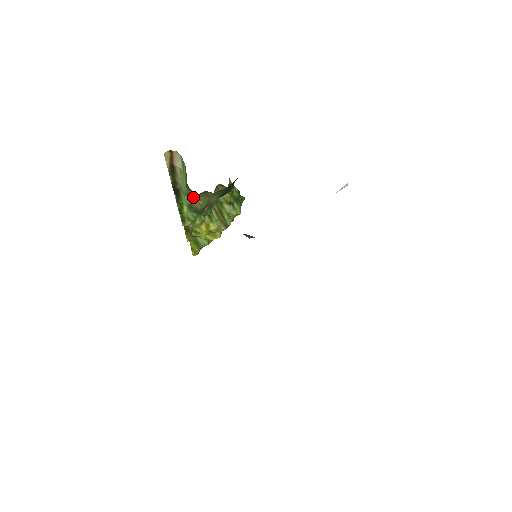
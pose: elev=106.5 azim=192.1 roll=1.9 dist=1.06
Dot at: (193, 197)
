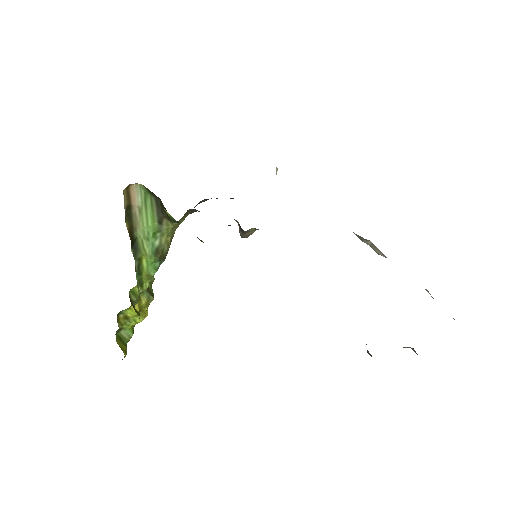
Dot at: (164, 233)
